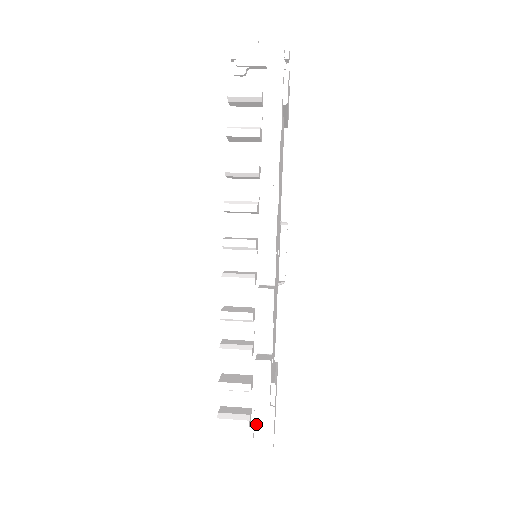
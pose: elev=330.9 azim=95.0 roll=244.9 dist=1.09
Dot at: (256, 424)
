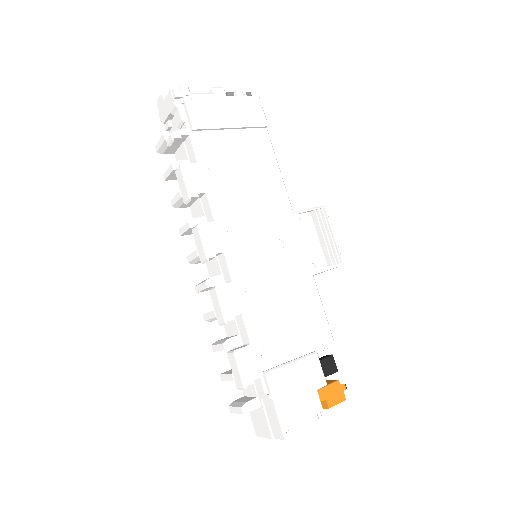
Dot at: (267, 412)
